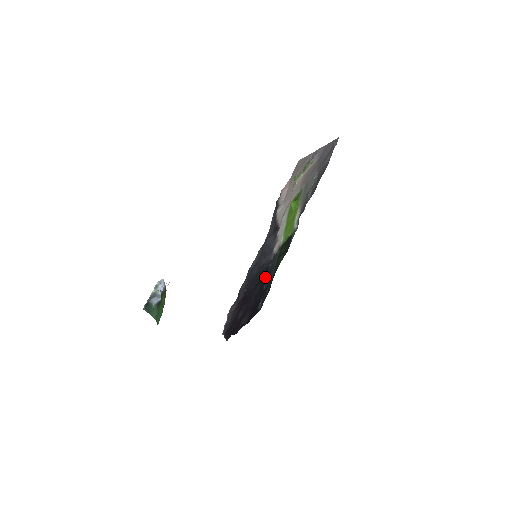
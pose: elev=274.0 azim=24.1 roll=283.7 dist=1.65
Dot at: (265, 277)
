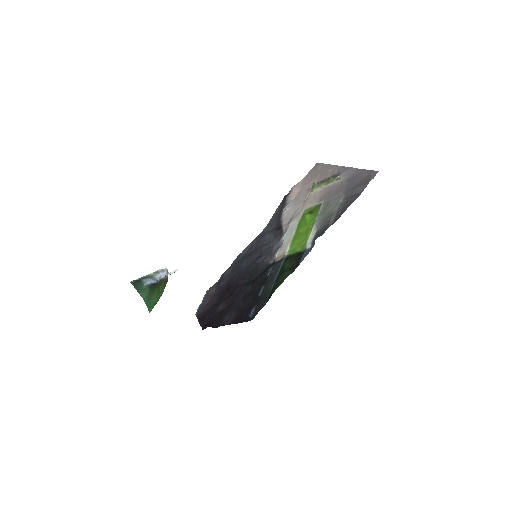
Dot at: (261, 282)
